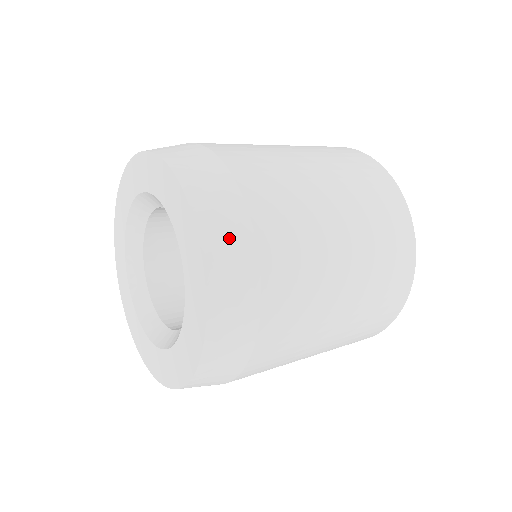
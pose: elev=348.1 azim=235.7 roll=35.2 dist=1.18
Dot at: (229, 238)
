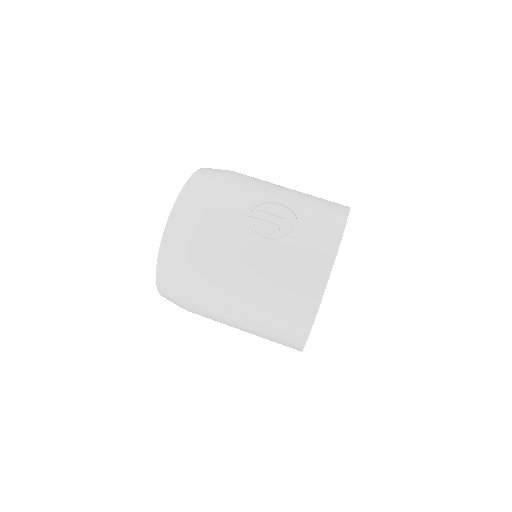
Dot at: (174, 303)
